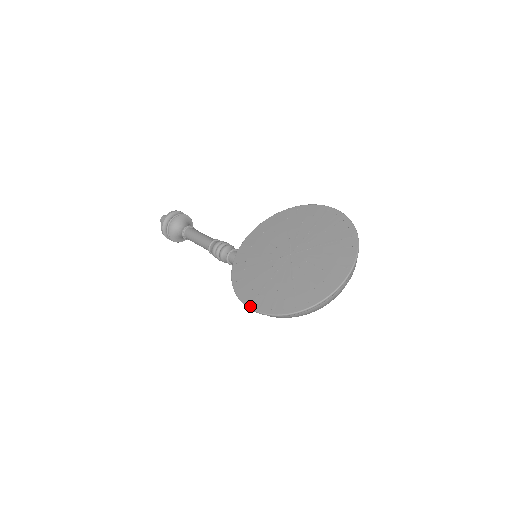
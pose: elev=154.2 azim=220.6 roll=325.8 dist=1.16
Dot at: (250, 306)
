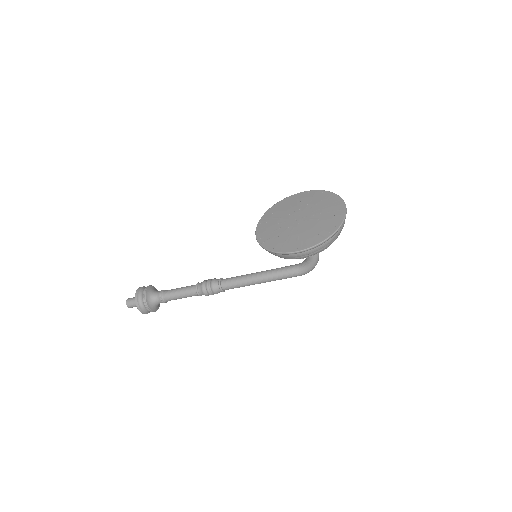
Dot at: (298, 250)
